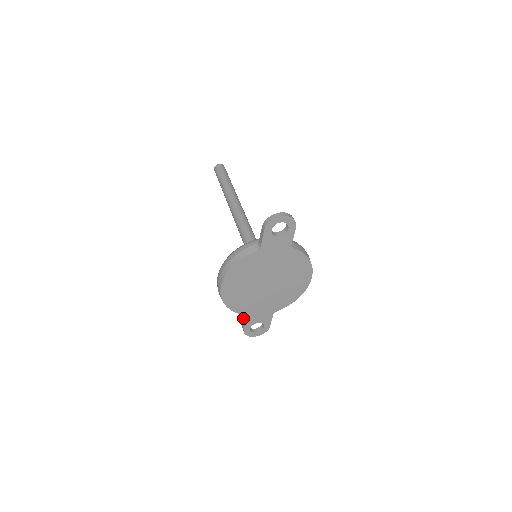
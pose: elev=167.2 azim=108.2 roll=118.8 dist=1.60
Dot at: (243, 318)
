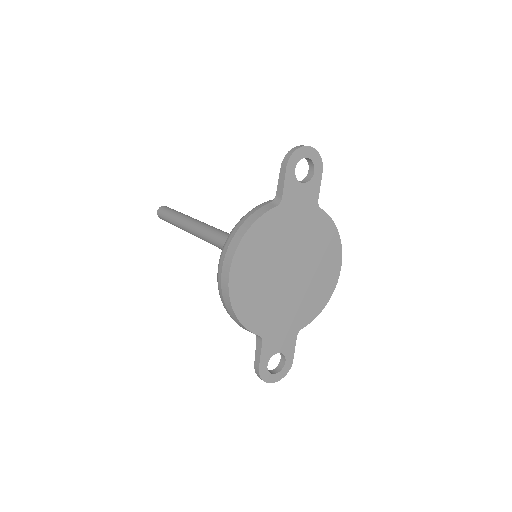
Dot at: occluded
